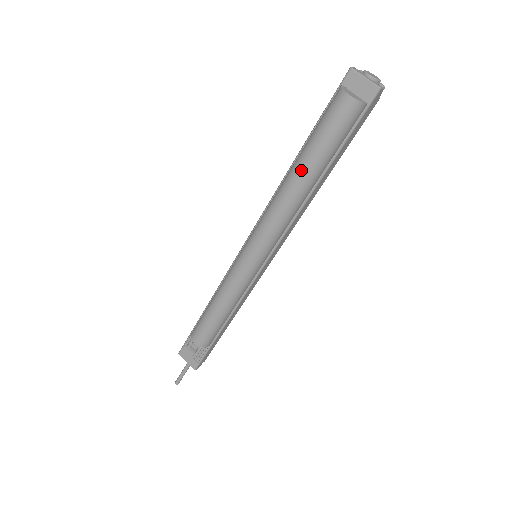
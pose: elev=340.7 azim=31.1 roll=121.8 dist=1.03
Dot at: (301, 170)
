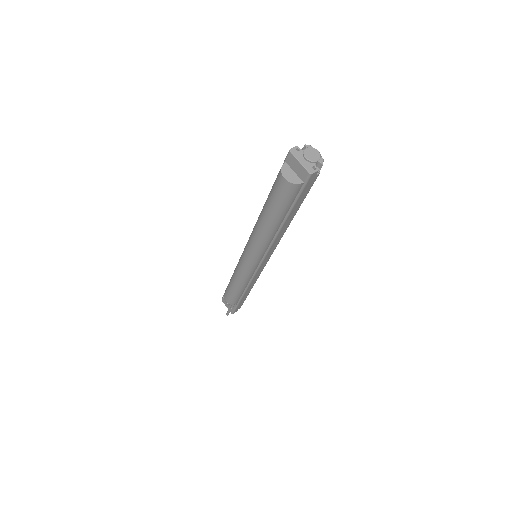
Dot at: (264, 219)
